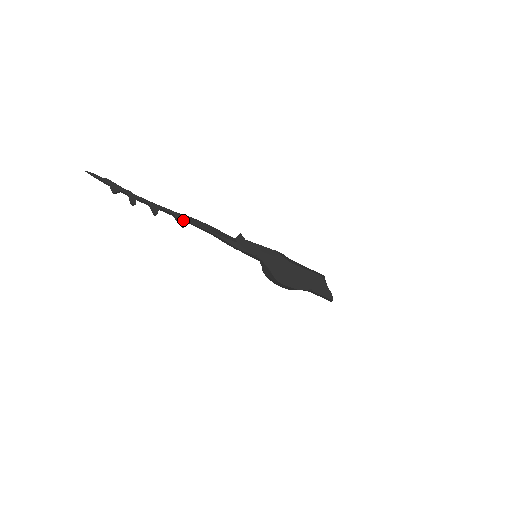
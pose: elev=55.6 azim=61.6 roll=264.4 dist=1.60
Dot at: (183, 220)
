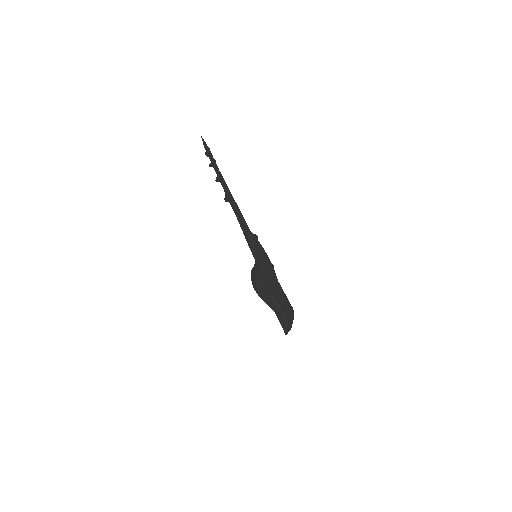
Dot at: (230, 196)
